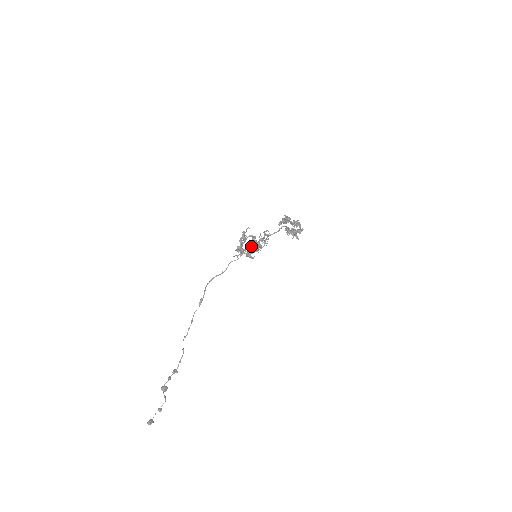
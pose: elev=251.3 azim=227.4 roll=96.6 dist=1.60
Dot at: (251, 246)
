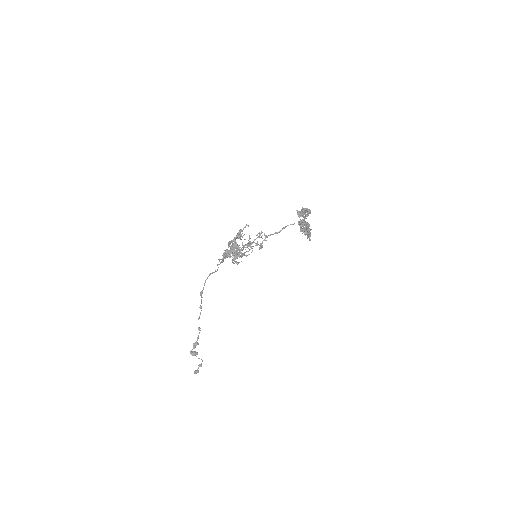
Dot at: (230, 253)
